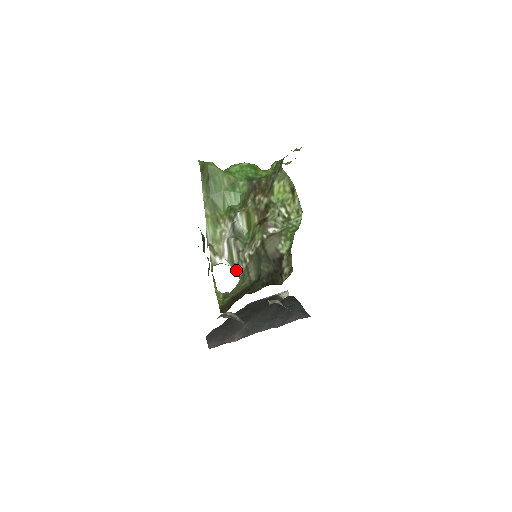
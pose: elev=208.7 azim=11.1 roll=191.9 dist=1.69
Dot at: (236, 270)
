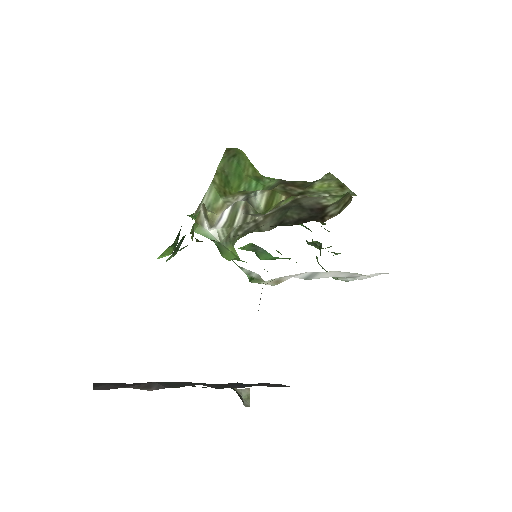
Dot at: (230, 239)
